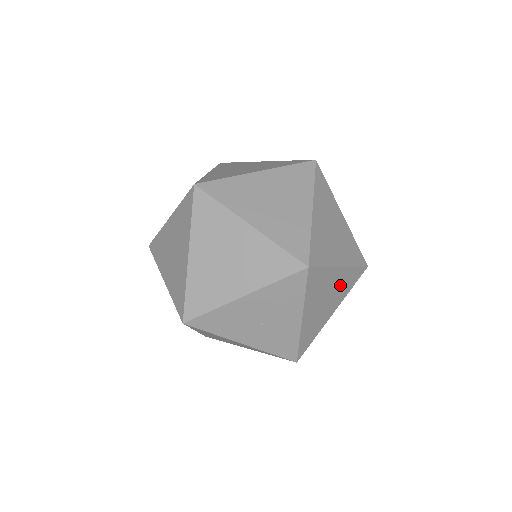
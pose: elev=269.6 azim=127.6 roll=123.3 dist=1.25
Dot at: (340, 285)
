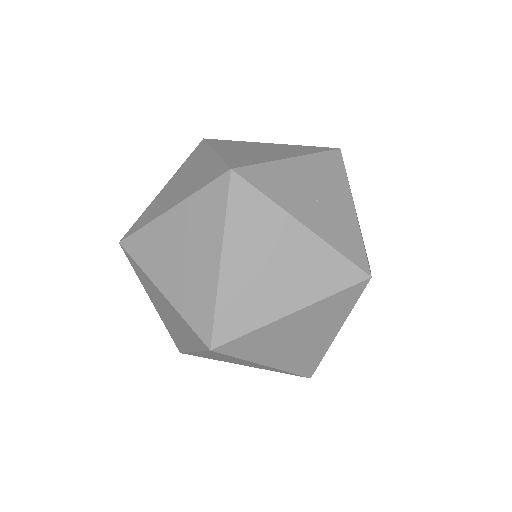
Dot at: occluded
